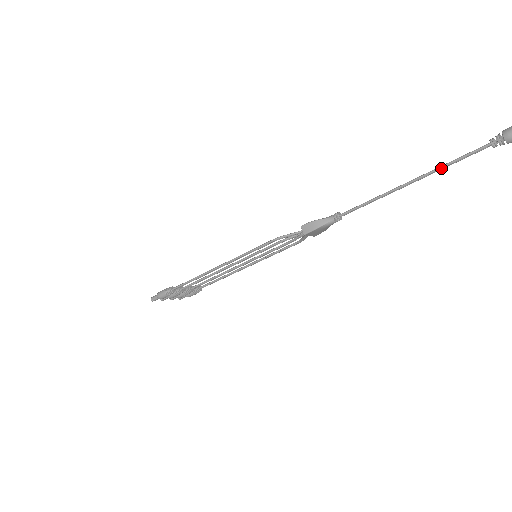
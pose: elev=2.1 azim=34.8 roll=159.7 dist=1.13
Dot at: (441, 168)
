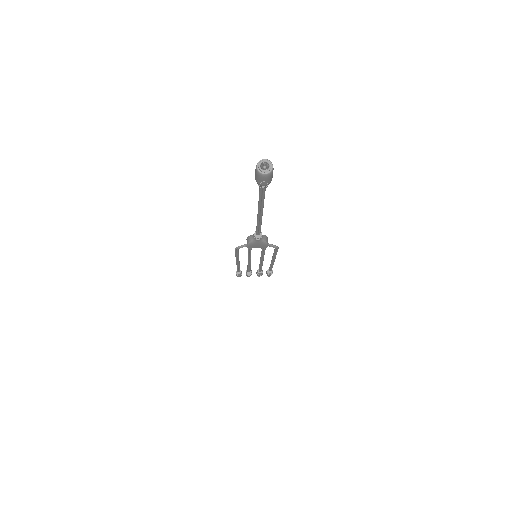
Dot at: (259, 204)
